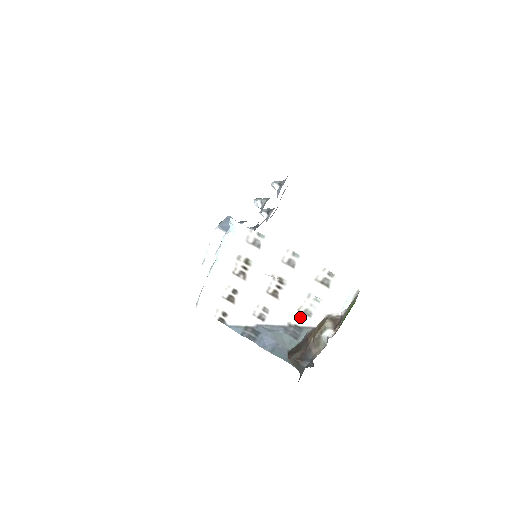
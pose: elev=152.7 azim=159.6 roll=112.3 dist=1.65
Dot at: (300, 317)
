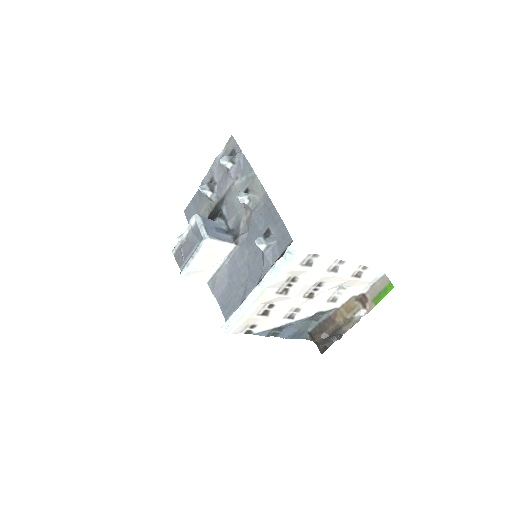
Dot at: (328, 305)
